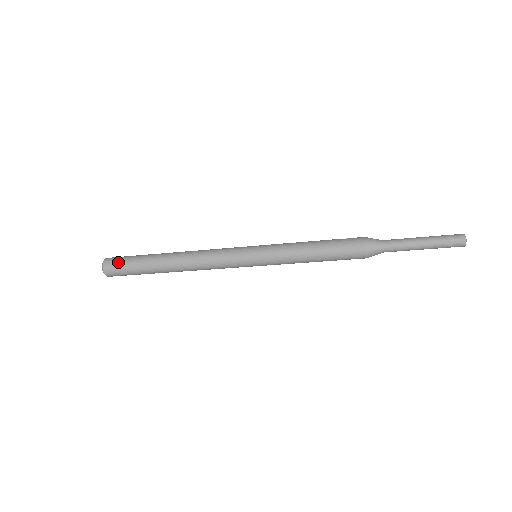
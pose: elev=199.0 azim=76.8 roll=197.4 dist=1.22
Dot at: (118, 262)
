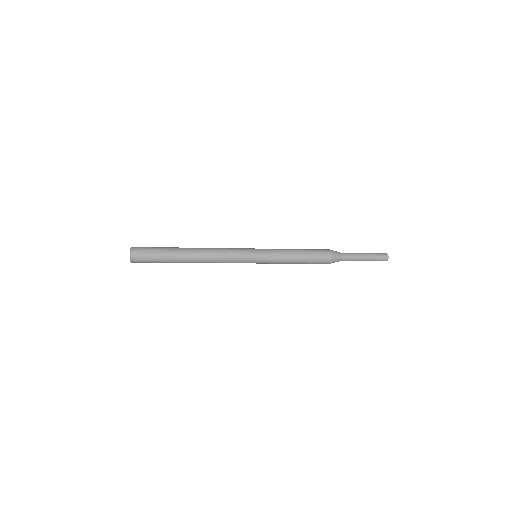
Dot at: (146, 248)
